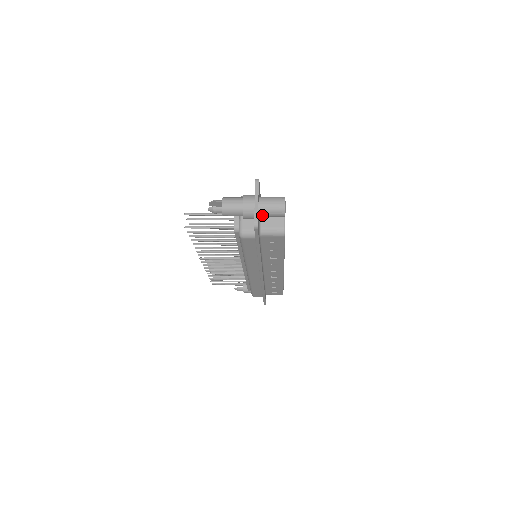
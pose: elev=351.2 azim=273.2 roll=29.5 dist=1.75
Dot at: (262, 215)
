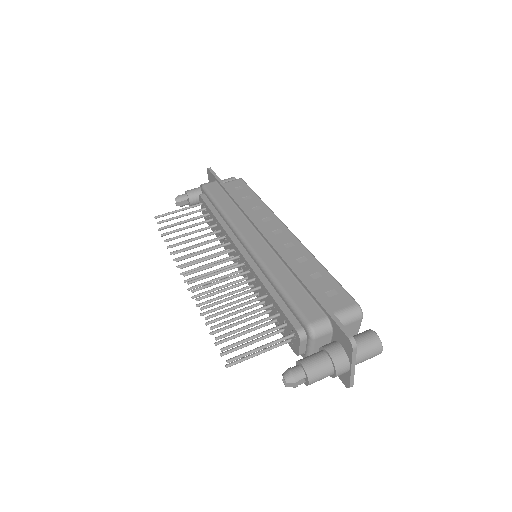
Dot at: occluded
